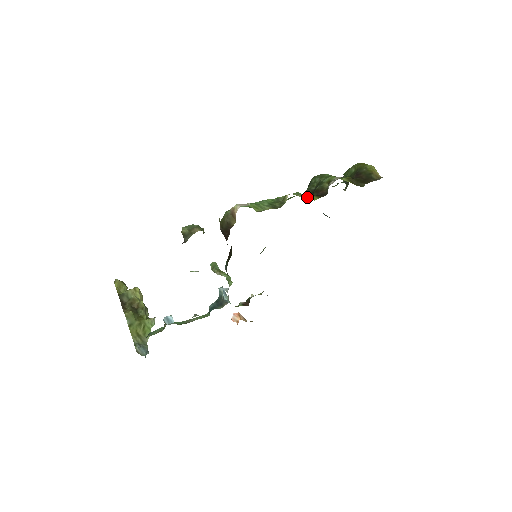
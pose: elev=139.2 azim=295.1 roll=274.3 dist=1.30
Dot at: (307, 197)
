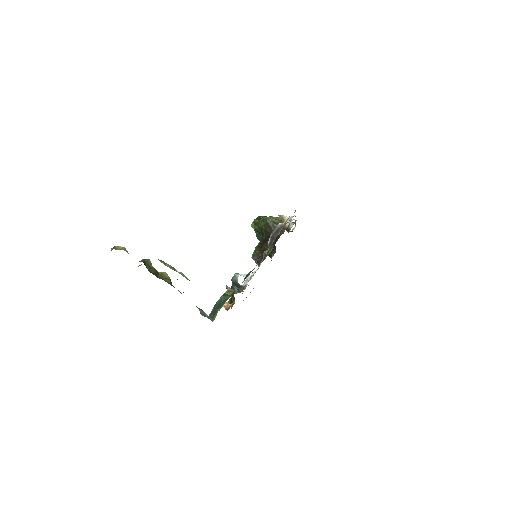
Dot at: occluded
